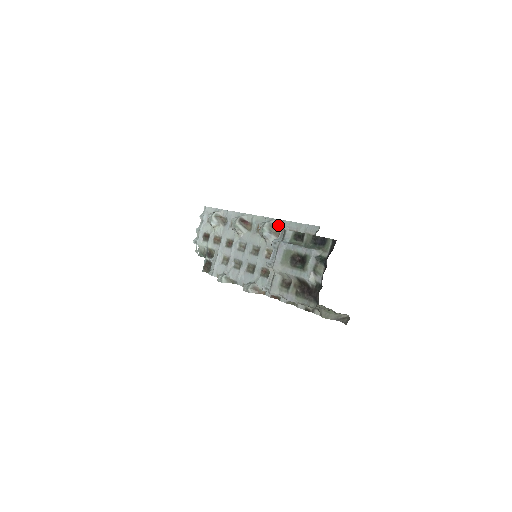
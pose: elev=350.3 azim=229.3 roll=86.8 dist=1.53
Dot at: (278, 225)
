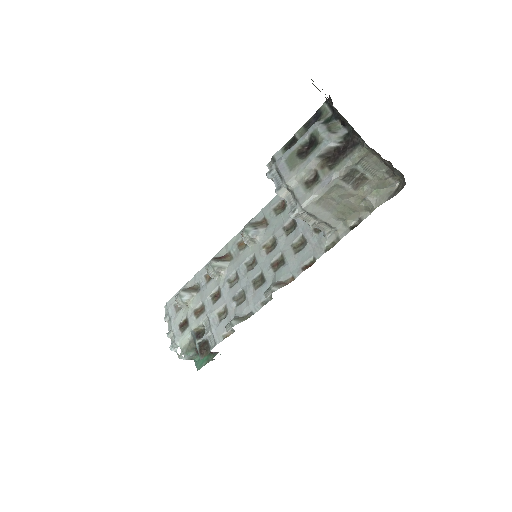
Dot at: (259, 219)
